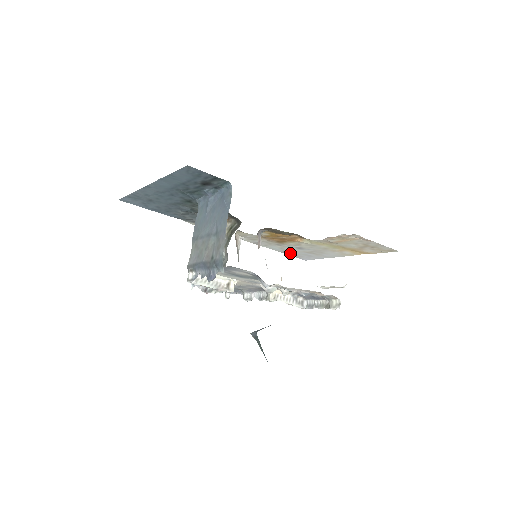
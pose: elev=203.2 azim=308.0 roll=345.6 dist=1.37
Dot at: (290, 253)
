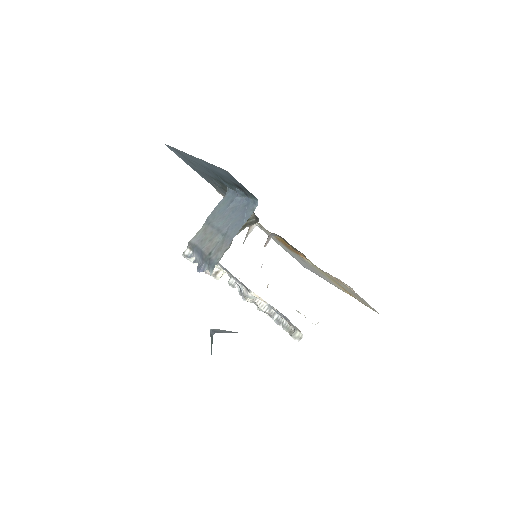
Dot at: occluded
